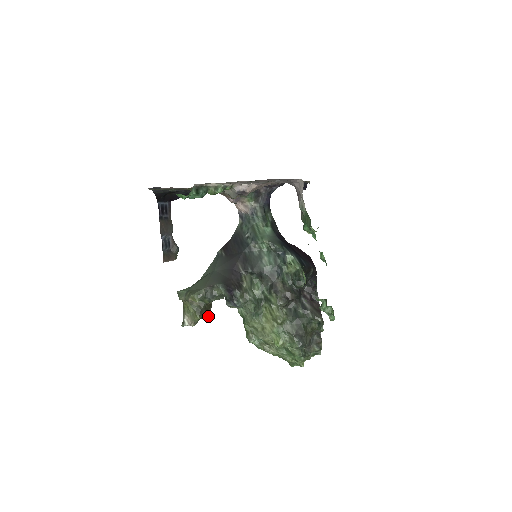
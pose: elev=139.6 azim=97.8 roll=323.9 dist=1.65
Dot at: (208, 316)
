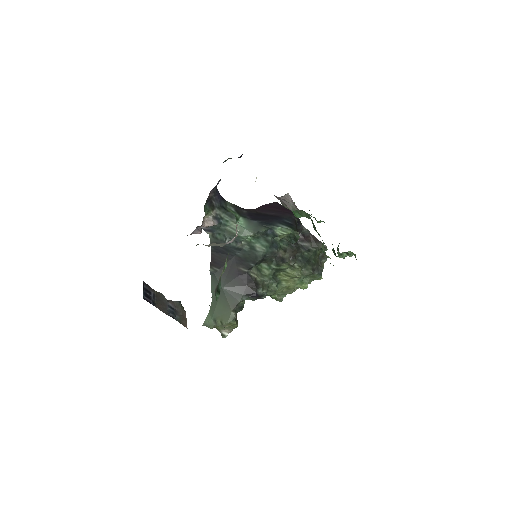
Dot at: occluded
